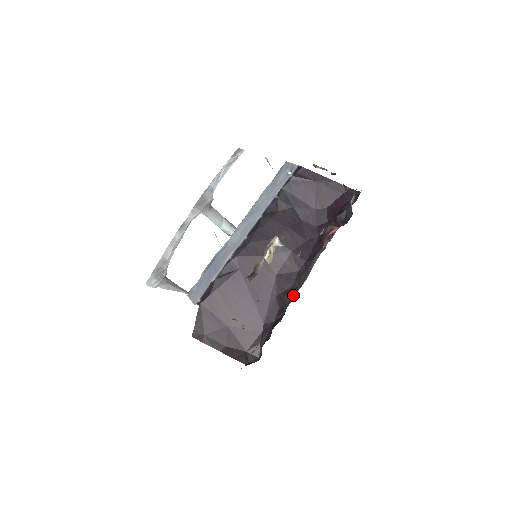
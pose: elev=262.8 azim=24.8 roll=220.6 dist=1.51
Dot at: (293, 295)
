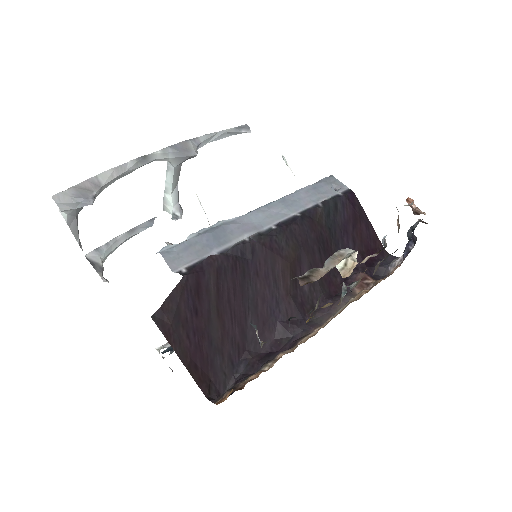
Dot at: (305, 331)
